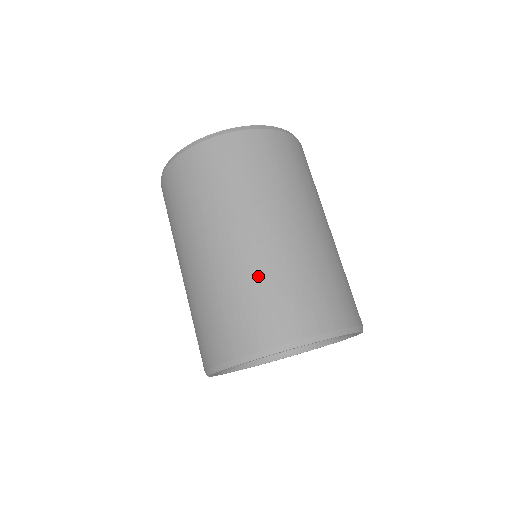
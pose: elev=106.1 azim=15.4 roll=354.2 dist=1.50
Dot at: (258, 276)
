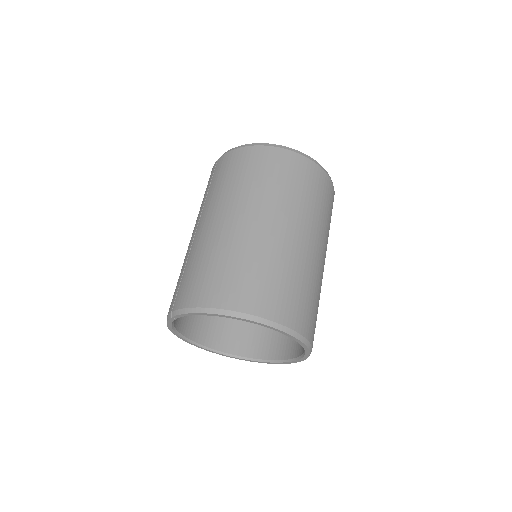
Dot at: (274, 260)
